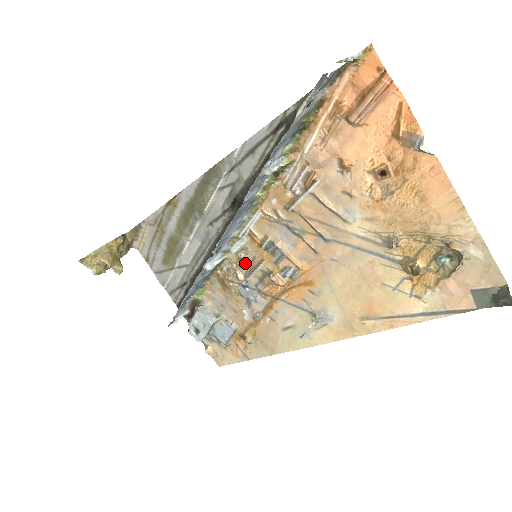
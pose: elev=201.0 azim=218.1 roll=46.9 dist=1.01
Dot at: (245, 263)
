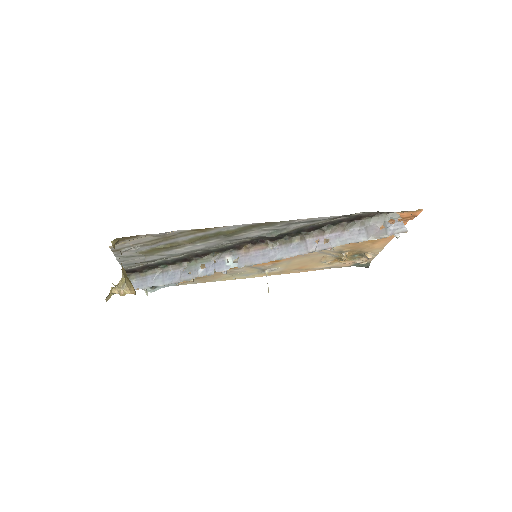
Dot at: occluded
